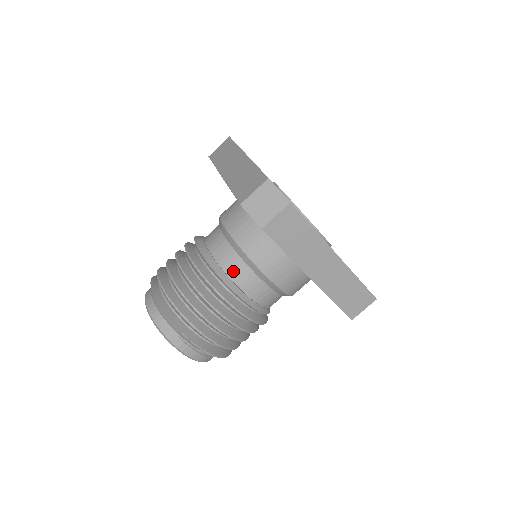
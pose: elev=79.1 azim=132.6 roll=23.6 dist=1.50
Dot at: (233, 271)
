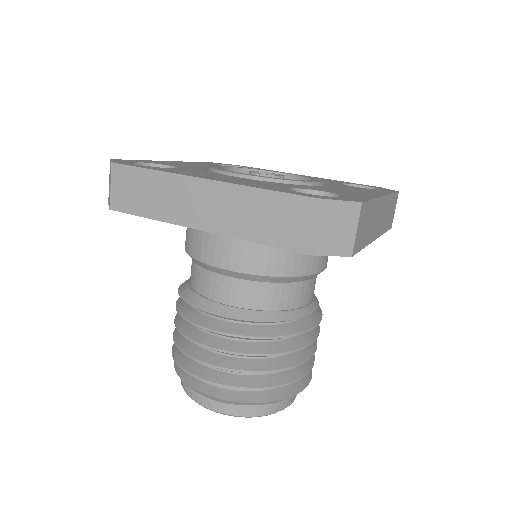
Dot at: (285, 301)
